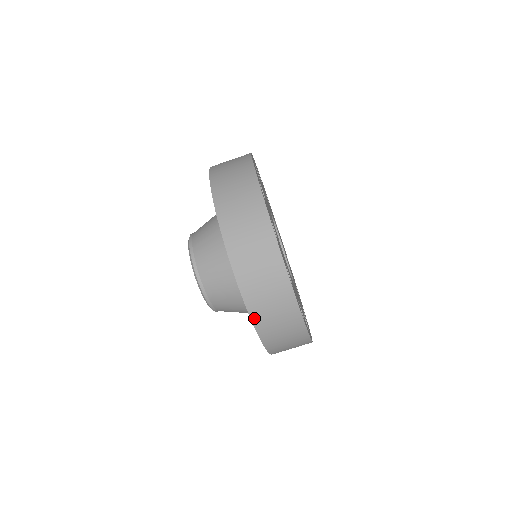
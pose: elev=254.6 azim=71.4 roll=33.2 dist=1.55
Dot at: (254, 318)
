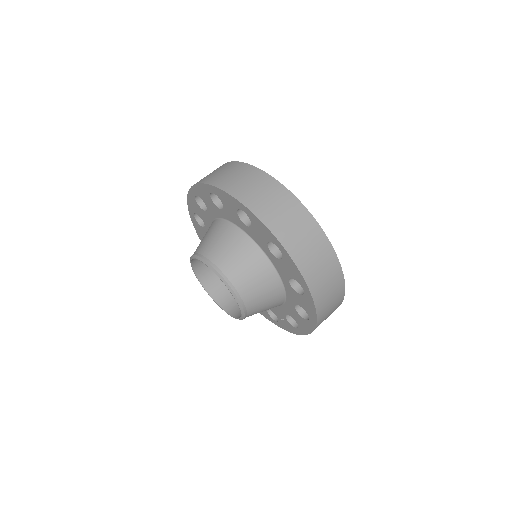
Dot at: (298, 264)
